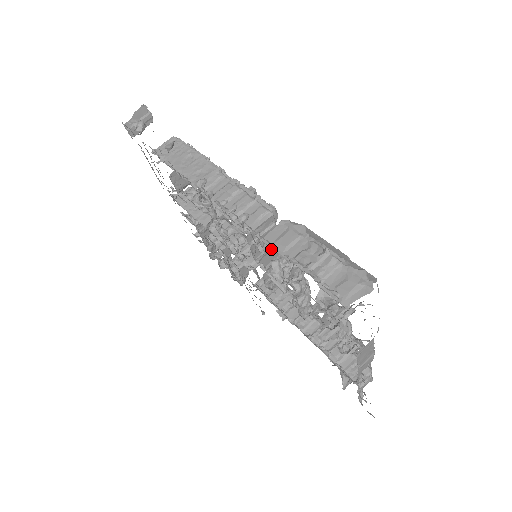
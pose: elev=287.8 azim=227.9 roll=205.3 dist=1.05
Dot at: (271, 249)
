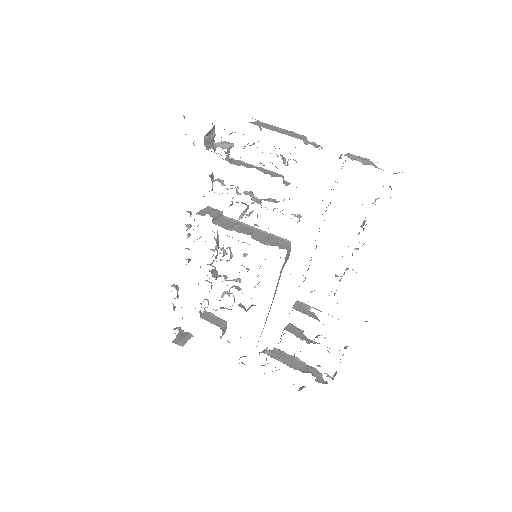
Dot at: occluded
